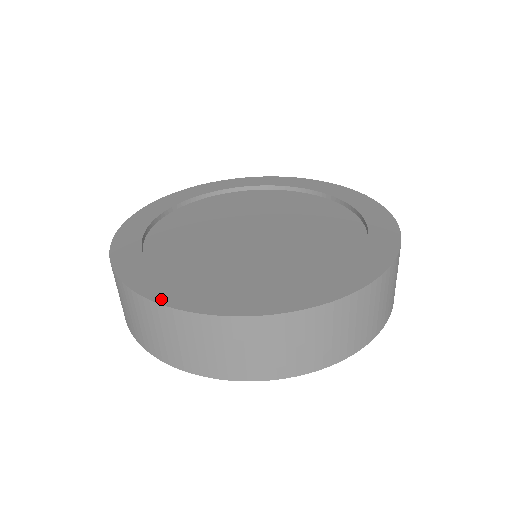
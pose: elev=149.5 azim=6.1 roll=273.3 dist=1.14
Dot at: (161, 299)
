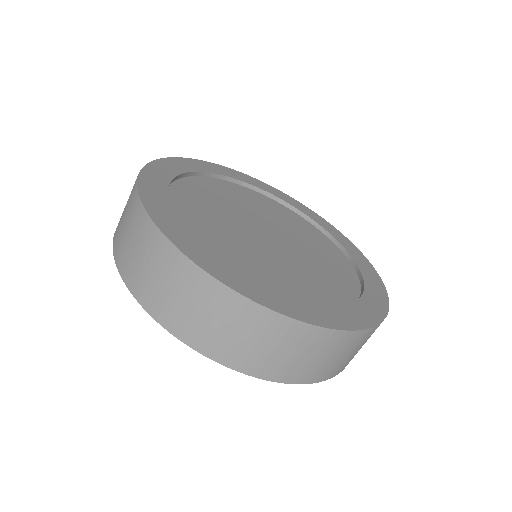
Dot at: (146, 201)
